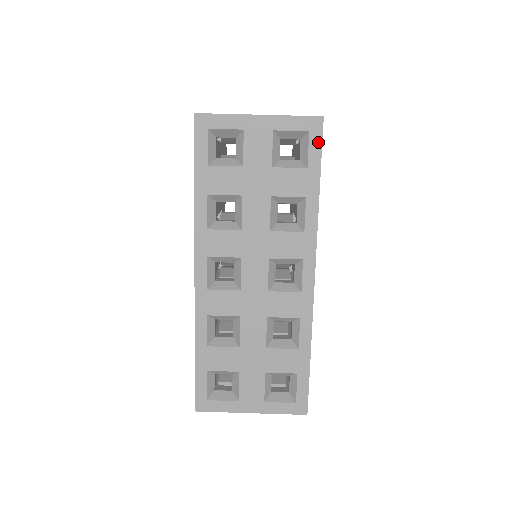
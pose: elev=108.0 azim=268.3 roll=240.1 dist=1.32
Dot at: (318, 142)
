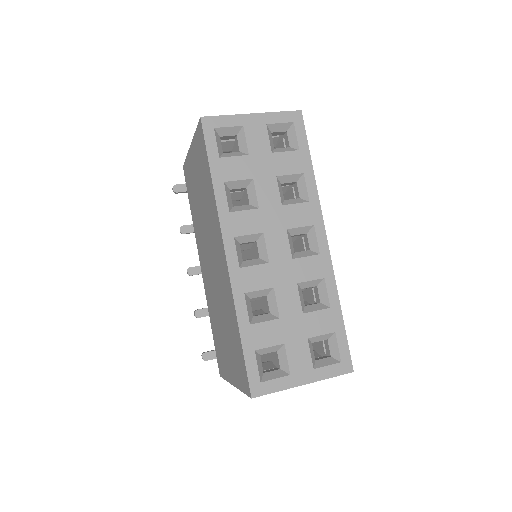
Dot at: (302, 129)
